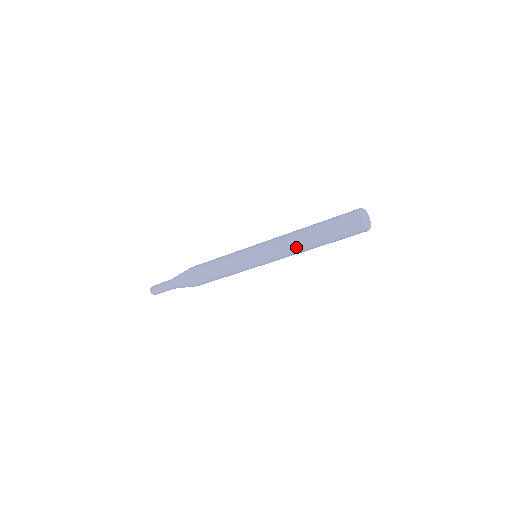
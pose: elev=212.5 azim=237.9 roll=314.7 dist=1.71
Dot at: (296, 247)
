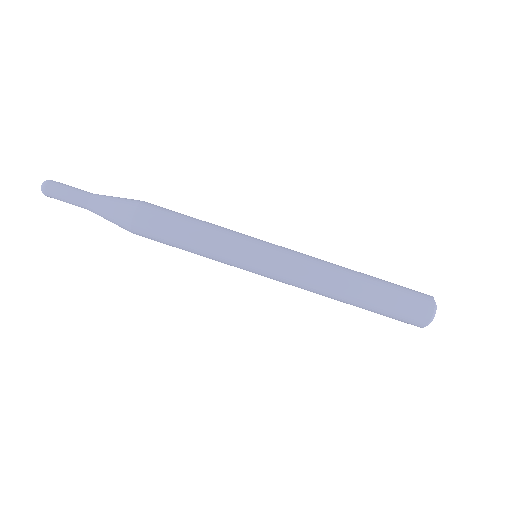
Dot at: (333, 264)
